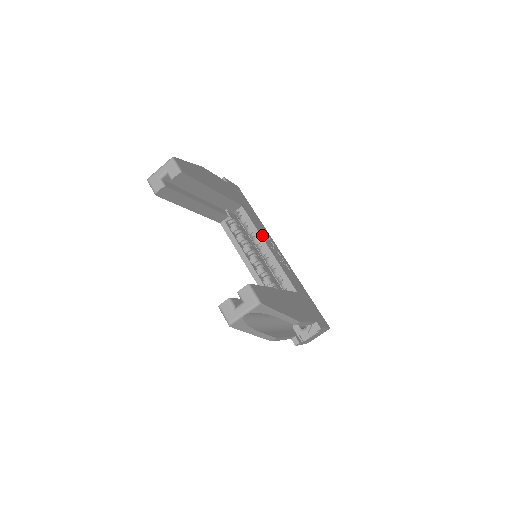
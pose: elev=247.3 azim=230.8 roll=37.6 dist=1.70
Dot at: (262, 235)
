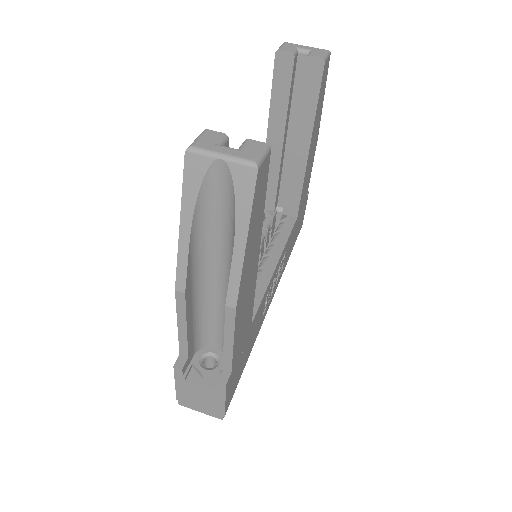
Dot at: (283, 254)
